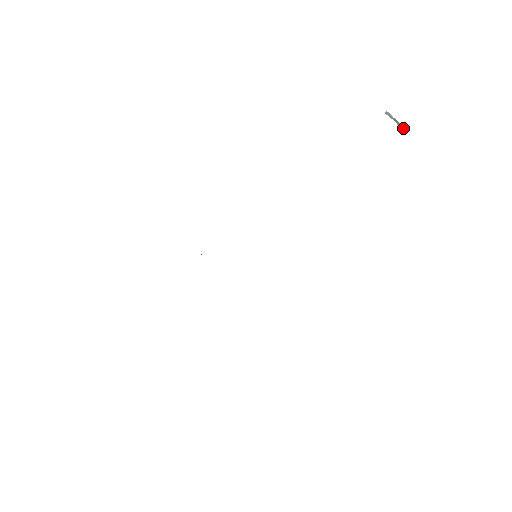
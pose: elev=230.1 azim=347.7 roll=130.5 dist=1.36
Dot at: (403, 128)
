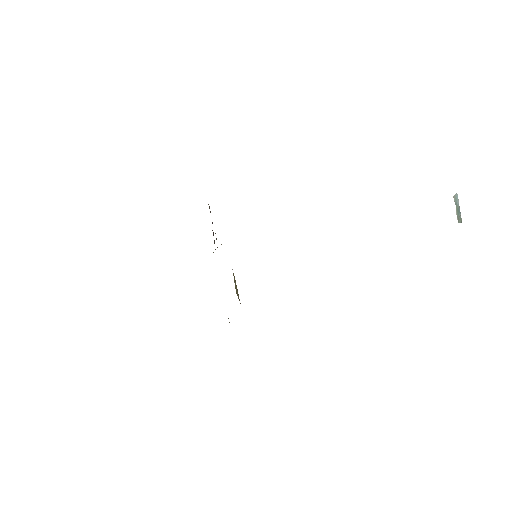
Dot at: (460, 220)
